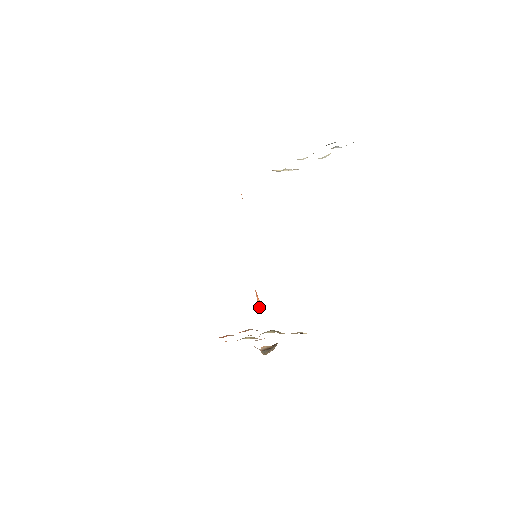
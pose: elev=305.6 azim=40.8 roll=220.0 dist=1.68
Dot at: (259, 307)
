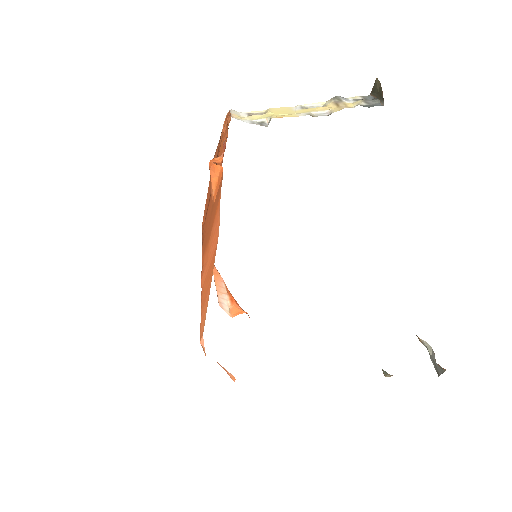
Dot at: (234, 315)
